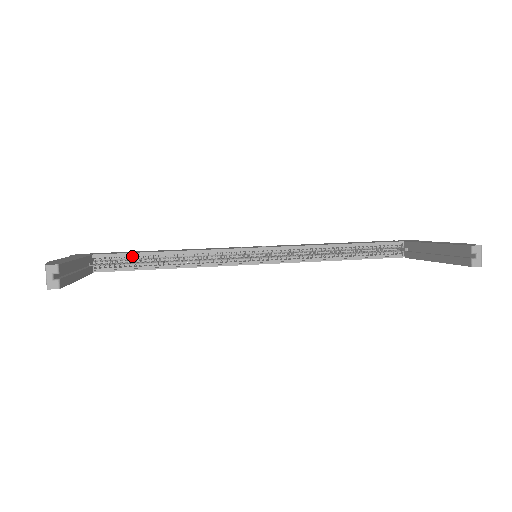
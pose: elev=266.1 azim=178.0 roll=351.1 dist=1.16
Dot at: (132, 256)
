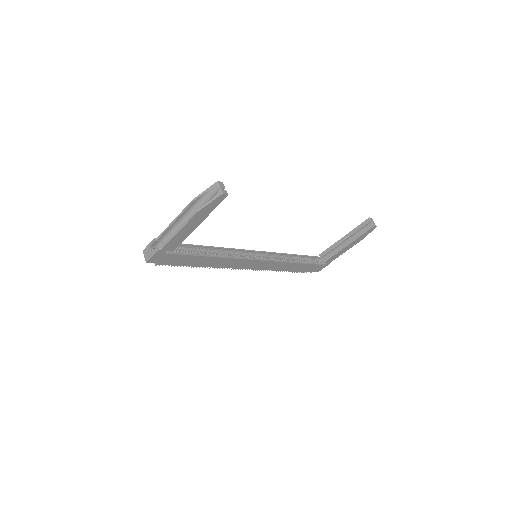
Dot at: (189, 247)
